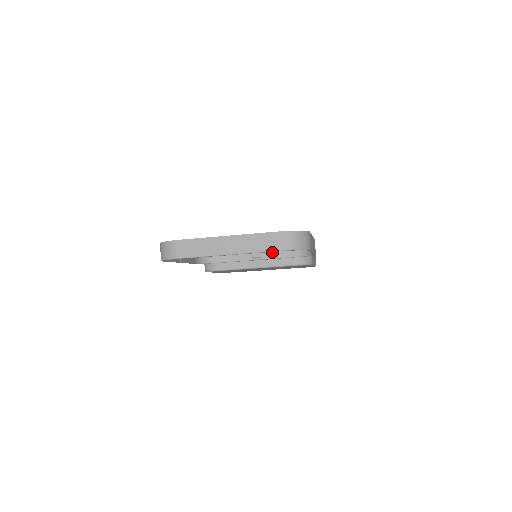
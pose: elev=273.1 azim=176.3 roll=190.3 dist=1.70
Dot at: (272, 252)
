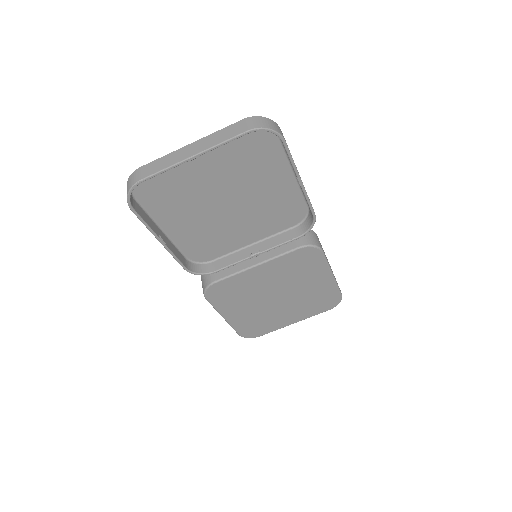
Dot at: (271, 242)
